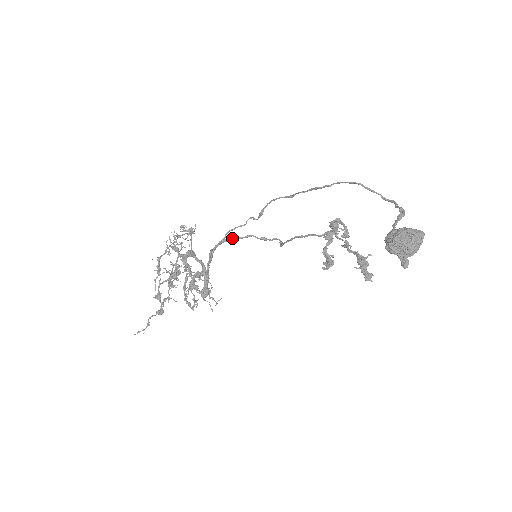
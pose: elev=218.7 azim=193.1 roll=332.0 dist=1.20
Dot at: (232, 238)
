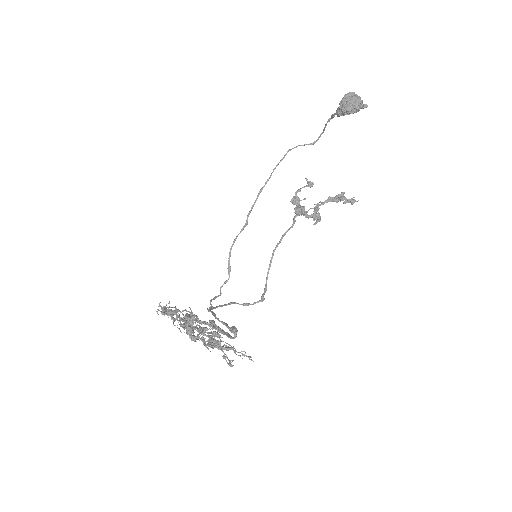
Dot at: (218, 306)
